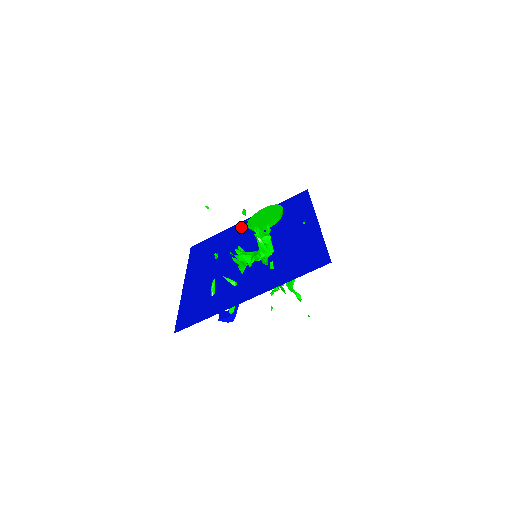
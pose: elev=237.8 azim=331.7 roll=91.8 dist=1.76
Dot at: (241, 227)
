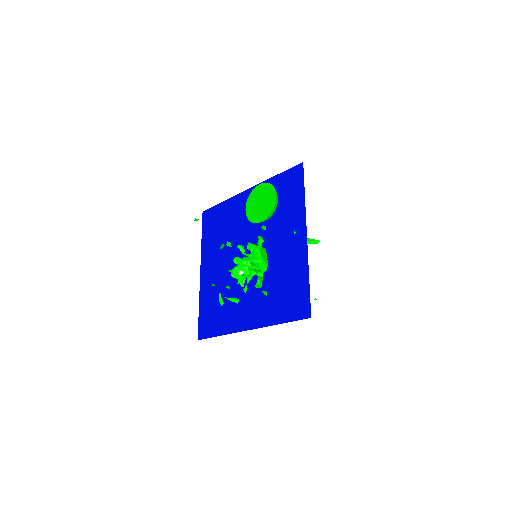
Dot at: (242, 203)
